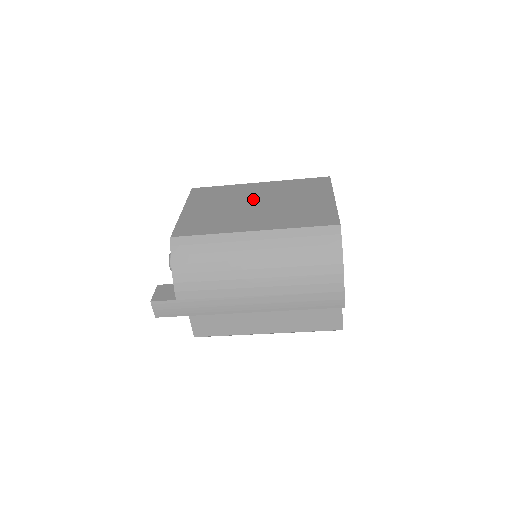
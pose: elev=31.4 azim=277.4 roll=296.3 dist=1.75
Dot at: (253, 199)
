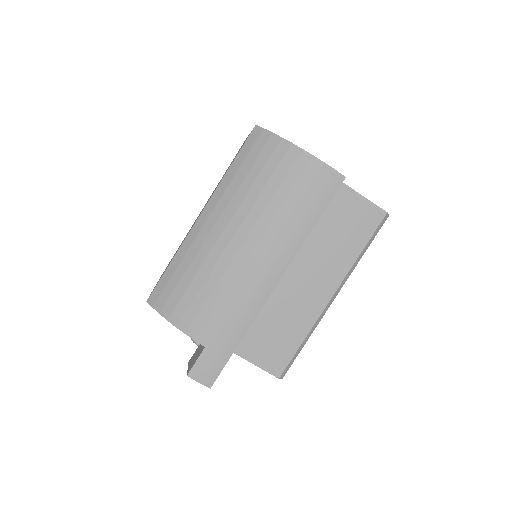
Dot at: occluded
